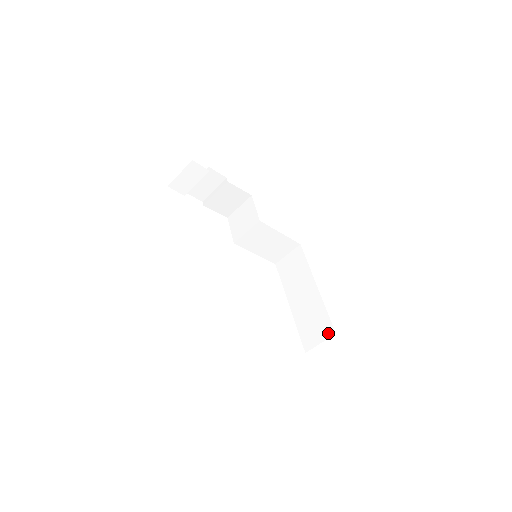
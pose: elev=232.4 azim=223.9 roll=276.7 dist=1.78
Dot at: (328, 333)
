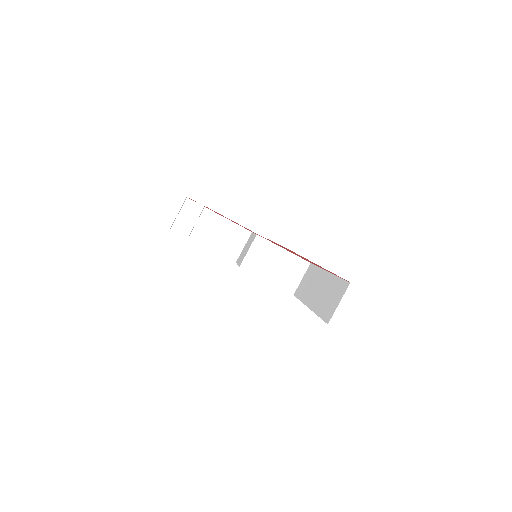
Dot at: (344, 289)
